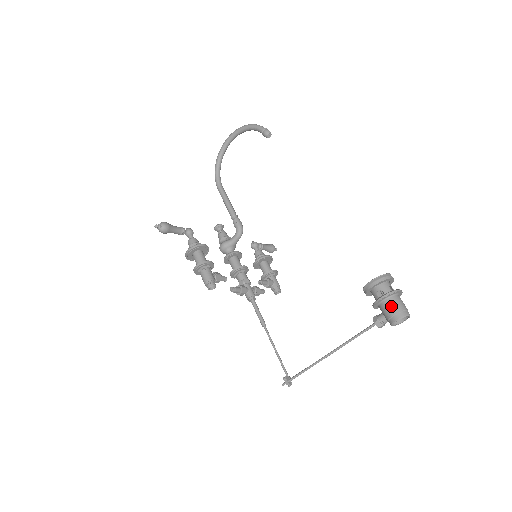
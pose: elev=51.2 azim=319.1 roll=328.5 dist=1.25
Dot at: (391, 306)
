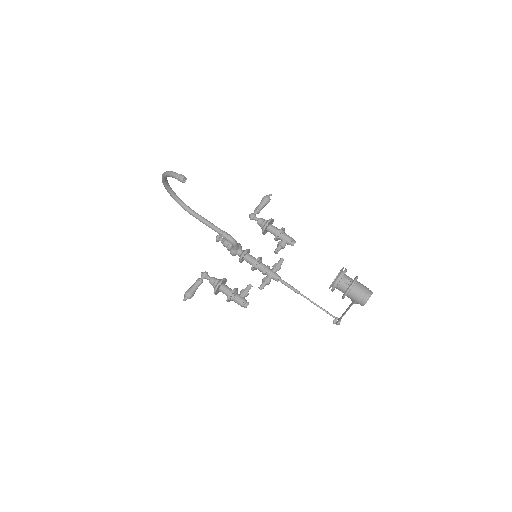
Dot at: (353, 299)
